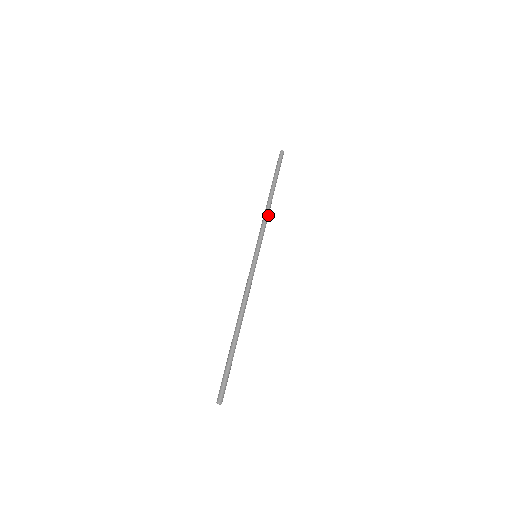
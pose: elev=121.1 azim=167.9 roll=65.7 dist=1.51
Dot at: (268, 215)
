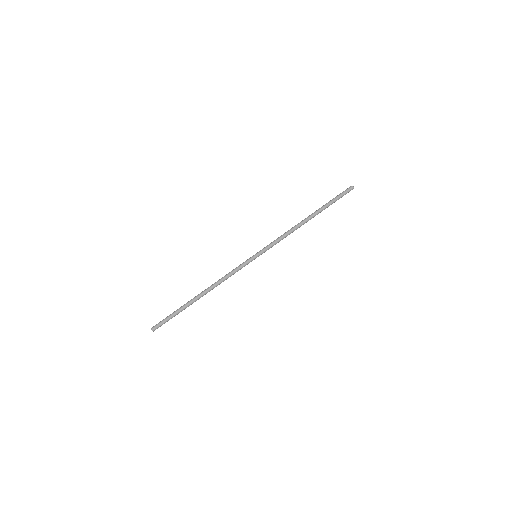
Dot at: (292, 232)
